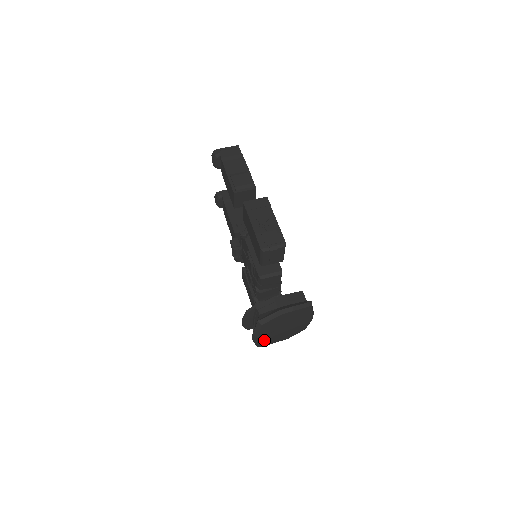
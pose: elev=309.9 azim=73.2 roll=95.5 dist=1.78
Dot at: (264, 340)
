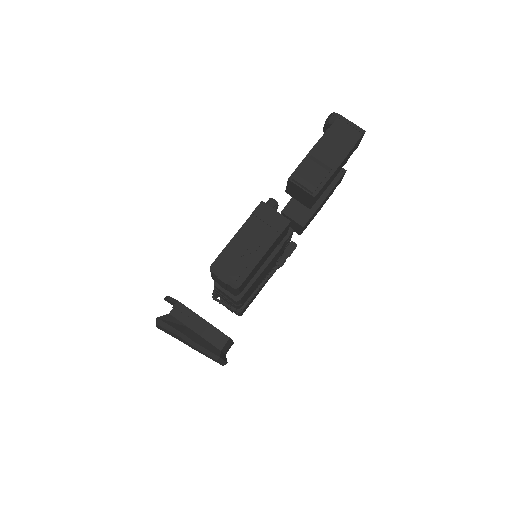
Dot at: occluded
